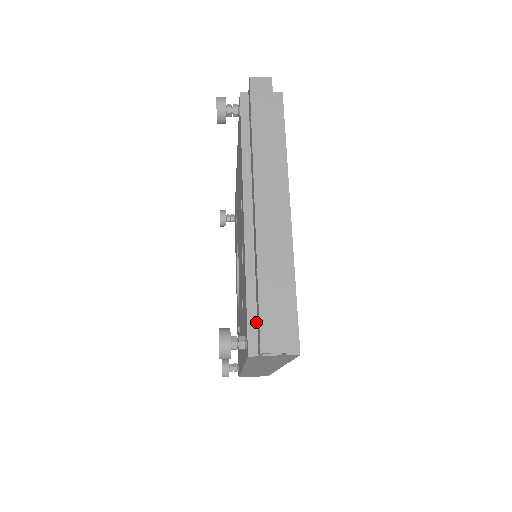
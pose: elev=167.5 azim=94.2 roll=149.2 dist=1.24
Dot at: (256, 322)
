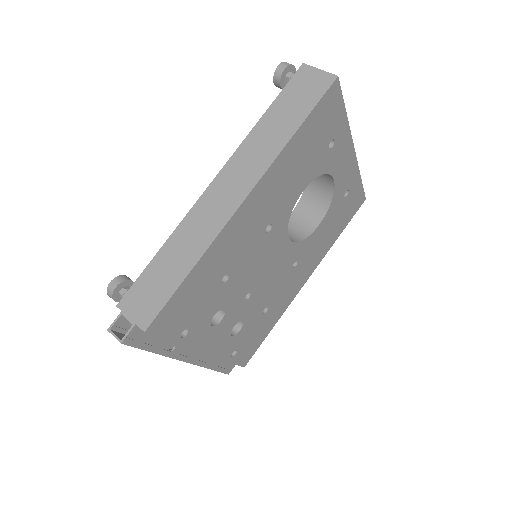
Dot at: occluded
